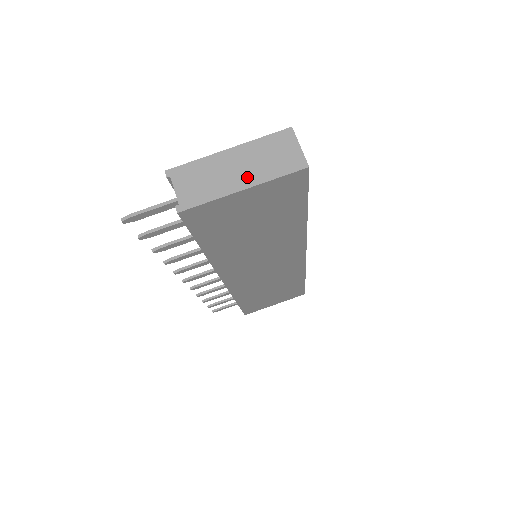
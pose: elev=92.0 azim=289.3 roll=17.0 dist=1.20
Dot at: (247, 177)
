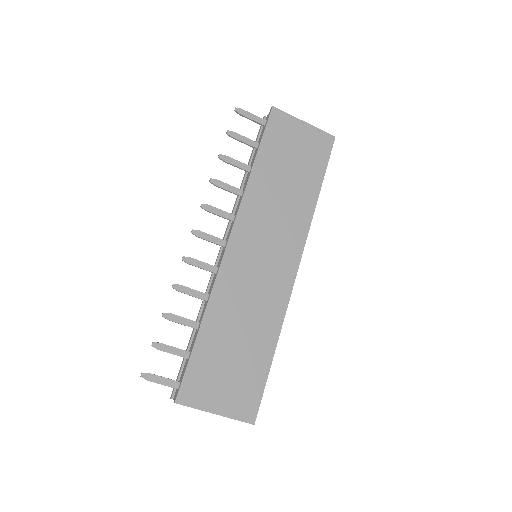
Dot at: occluded
